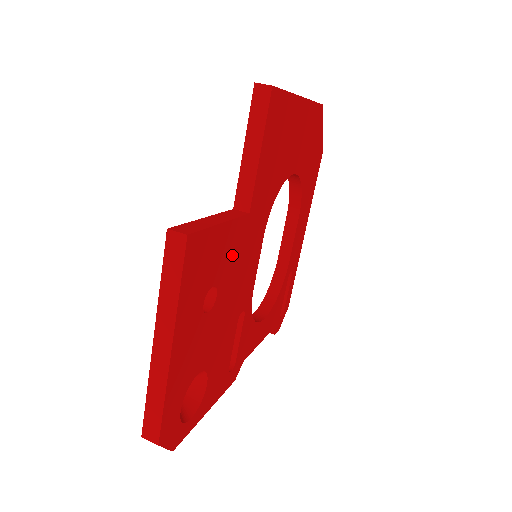
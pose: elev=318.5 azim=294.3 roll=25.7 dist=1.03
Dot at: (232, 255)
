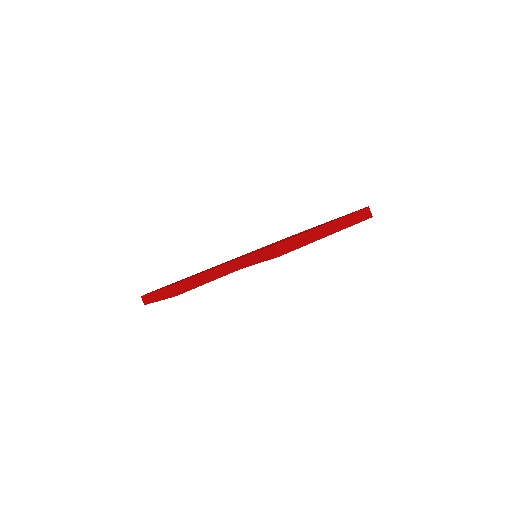
Dot at: occluded
